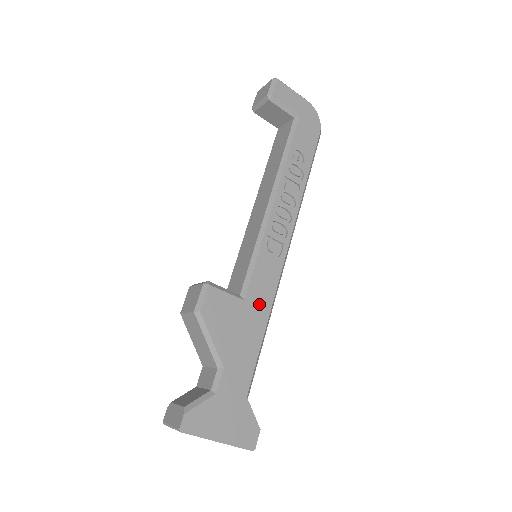
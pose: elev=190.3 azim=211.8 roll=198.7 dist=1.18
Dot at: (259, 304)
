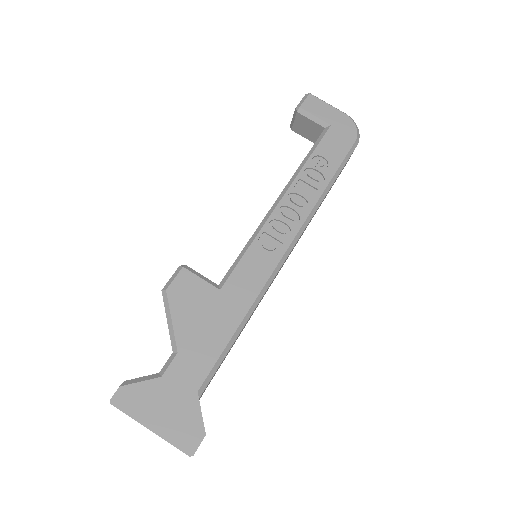
Dot at: (237, 298)
